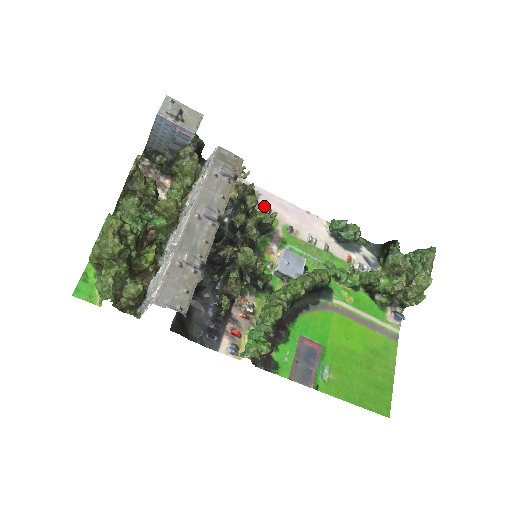
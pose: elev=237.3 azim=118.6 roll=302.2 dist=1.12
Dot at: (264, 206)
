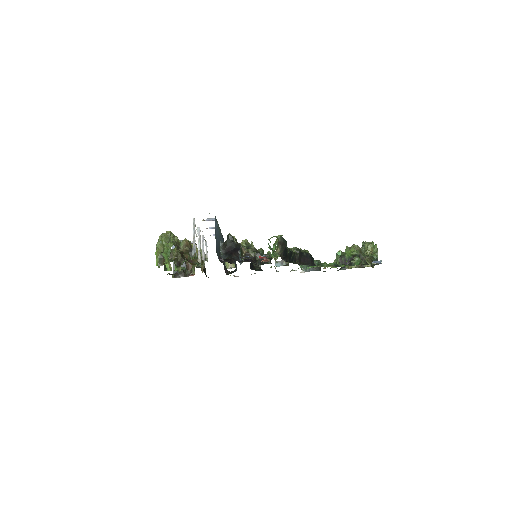
Dot at: occluded
